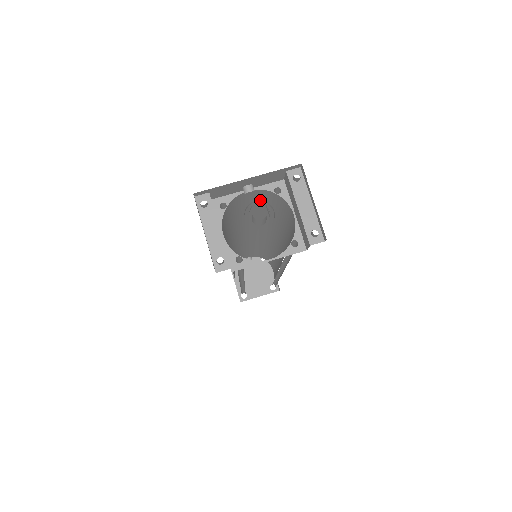
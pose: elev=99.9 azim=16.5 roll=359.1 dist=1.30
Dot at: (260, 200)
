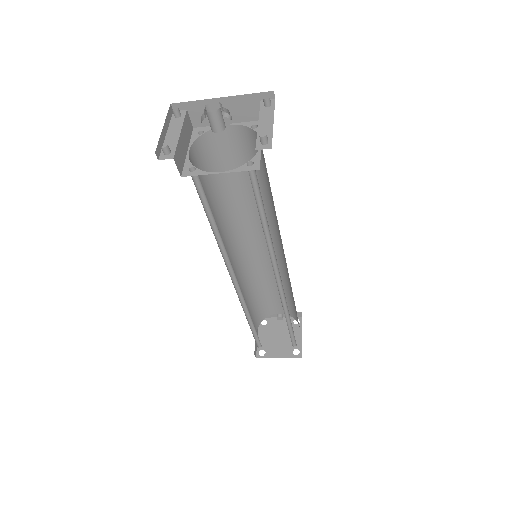
Dot at: occluded
